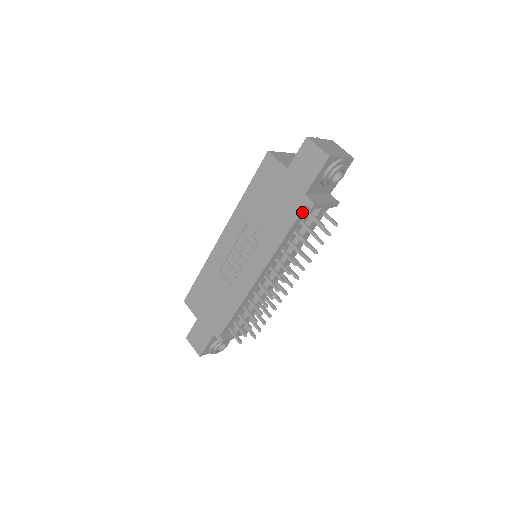
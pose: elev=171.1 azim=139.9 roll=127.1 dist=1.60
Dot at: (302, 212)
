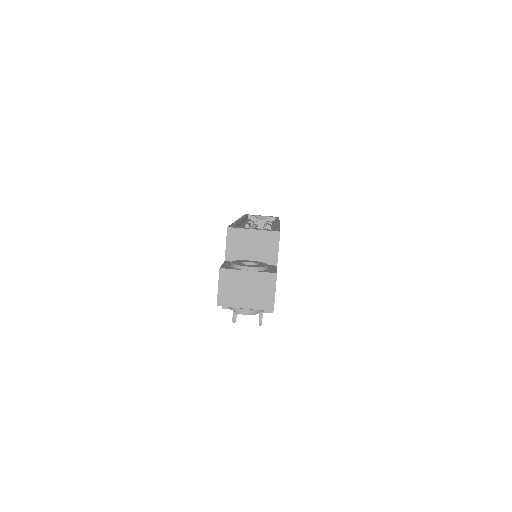
Dot at: occluded
